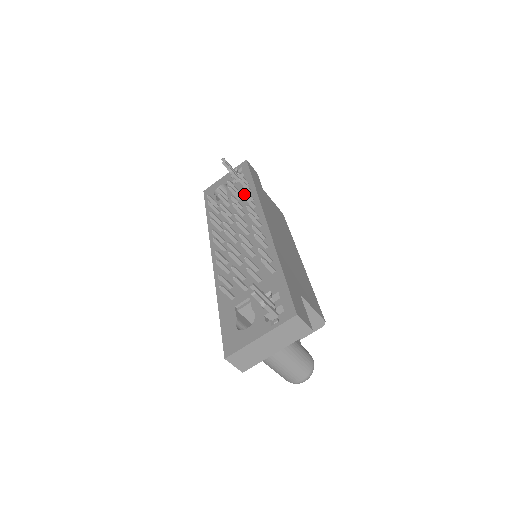
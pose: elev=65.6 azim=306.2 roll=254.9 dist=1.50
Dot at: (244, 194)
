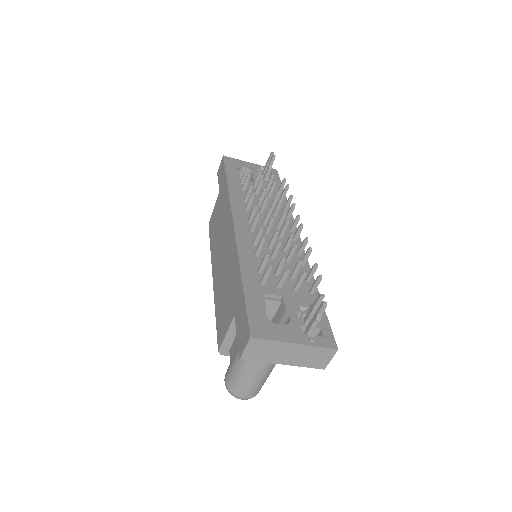
Dot at: occluded
